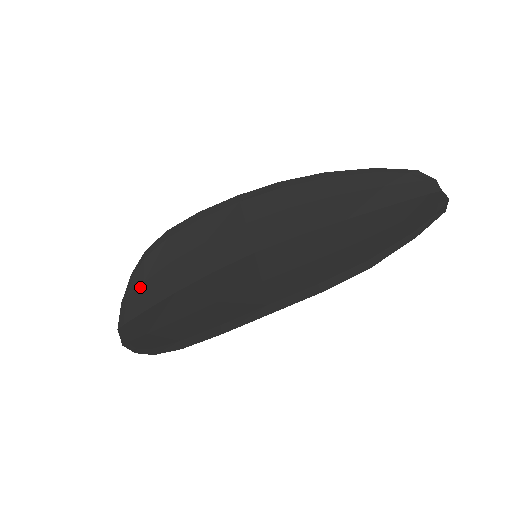
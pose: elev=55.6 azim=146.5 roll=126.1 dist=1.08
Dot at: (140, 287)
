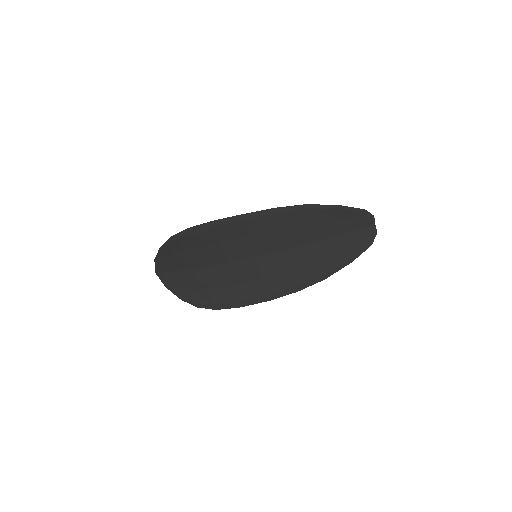
Dot at: (170, 256)
